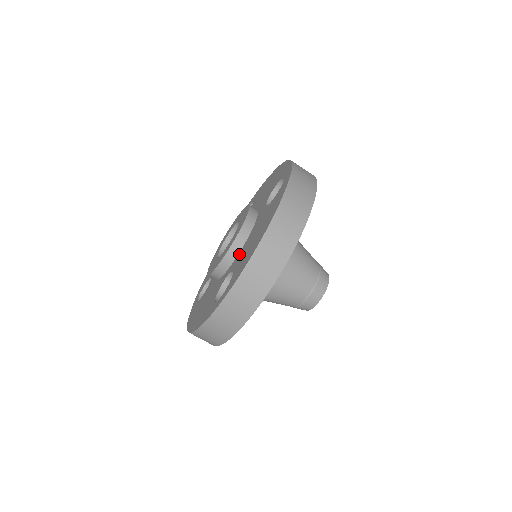
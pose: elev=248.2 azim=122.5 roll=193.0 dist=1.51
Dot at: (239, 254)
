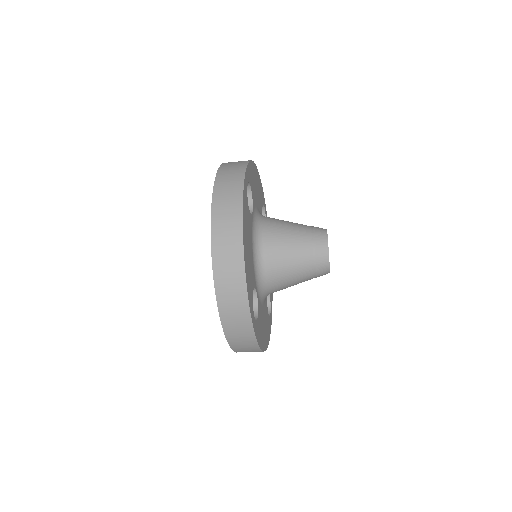
Dot at: occluded
